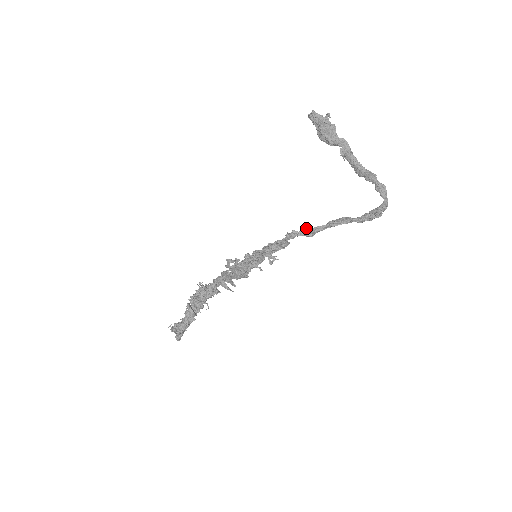
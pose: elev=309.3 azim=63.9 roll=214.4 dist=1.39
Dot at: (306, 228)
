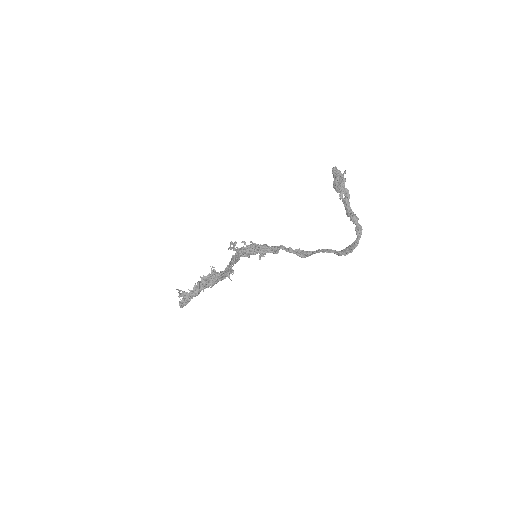
Dot at: occluded
